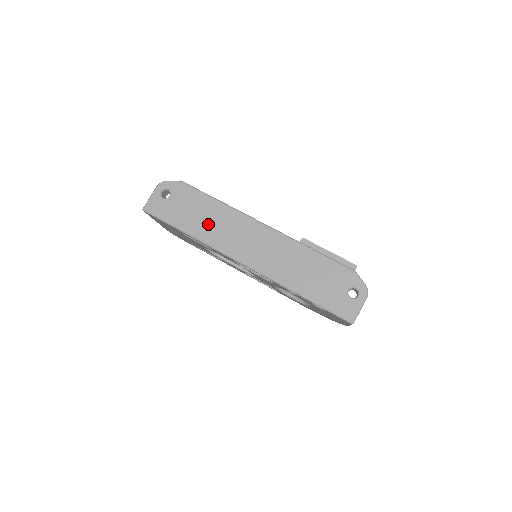
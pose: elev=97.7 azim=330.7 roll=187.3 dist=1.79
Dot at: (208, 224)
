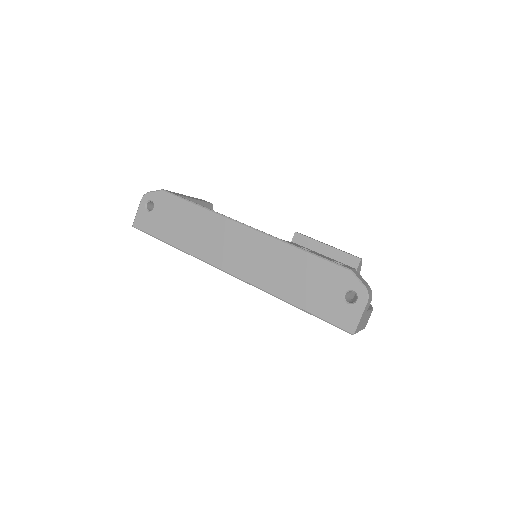
Dot at: (191, 233)
